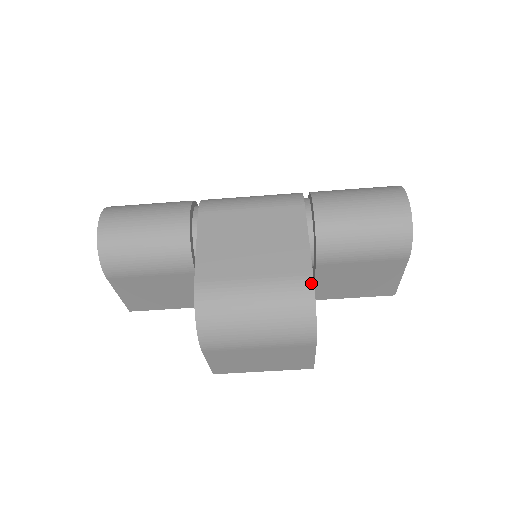
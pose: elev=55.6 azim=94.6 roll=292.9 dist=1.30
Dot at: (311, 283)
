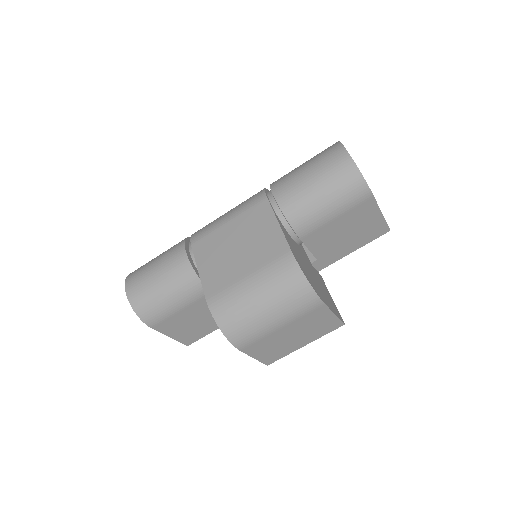
Dot at: (292, 257)
